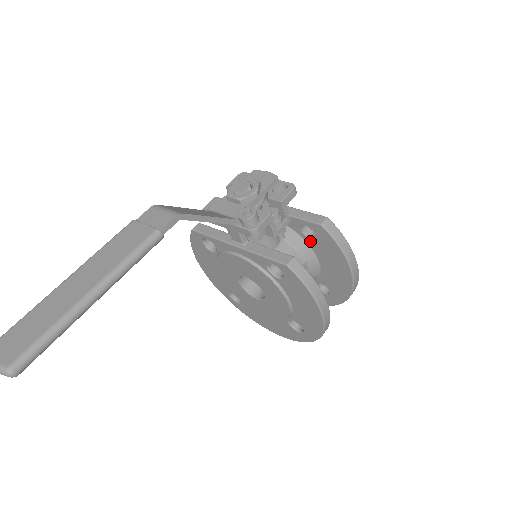
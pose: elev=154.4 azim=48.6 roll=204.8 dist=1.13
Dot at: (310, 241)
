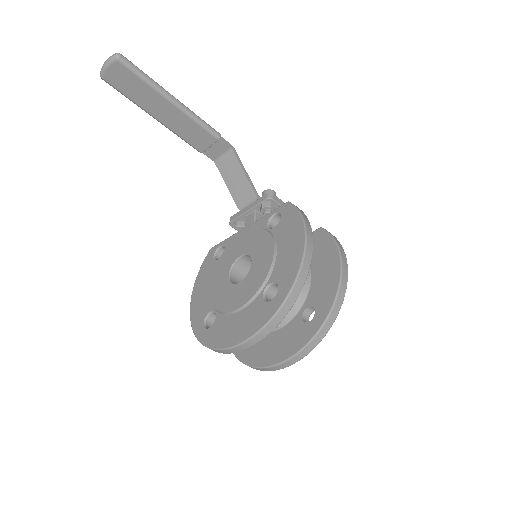
Dot at: occluded
